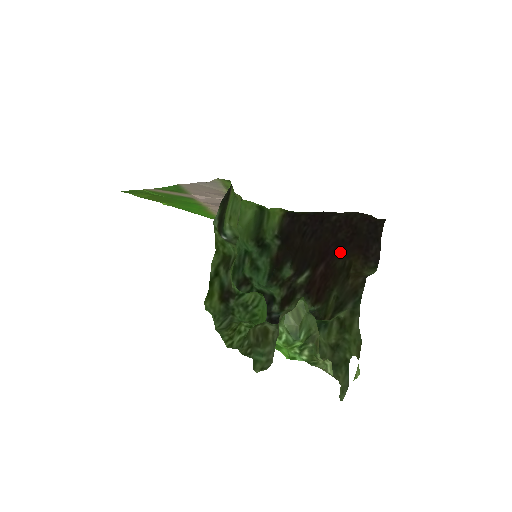
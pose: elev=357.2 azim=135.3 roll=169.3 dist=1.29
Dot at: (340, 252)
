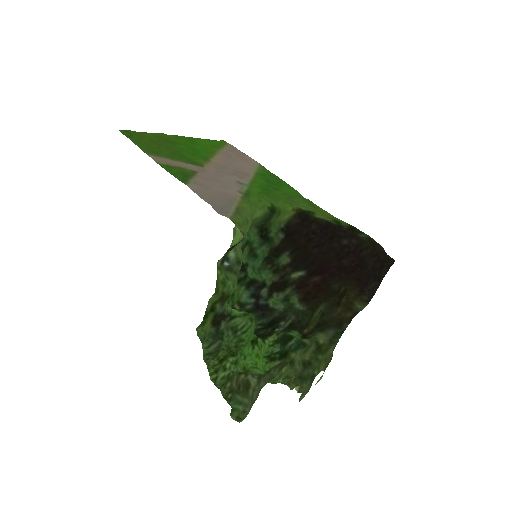
Dot at: (339, 277)
